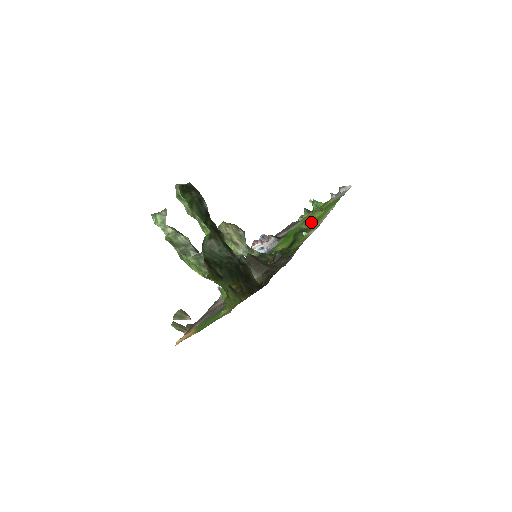
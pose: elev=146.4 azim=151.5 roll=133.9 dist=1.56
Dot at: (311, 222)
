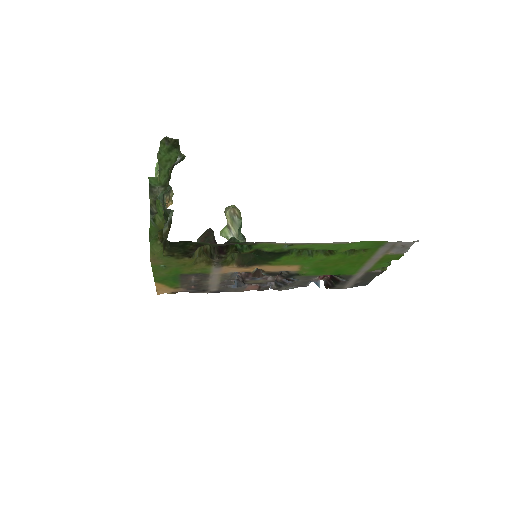
Dot at: (323, 248)
